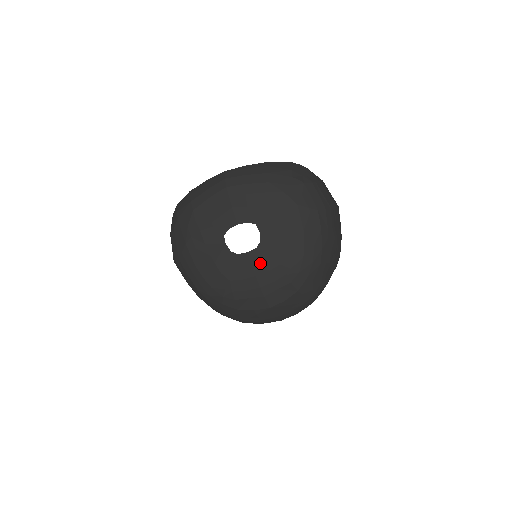
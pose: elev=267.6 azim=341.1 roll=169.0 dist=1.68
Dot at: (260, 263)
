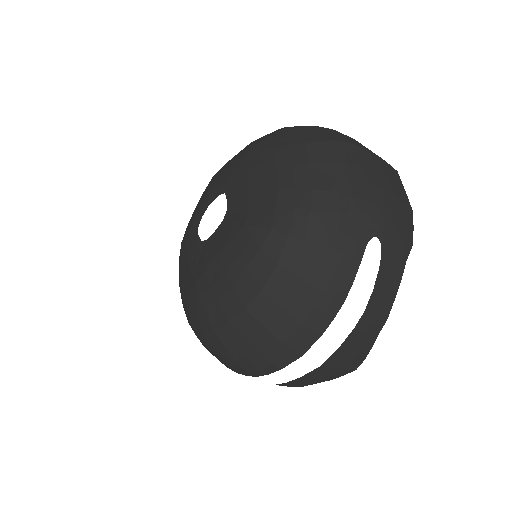
Dot at: (224, 237)
